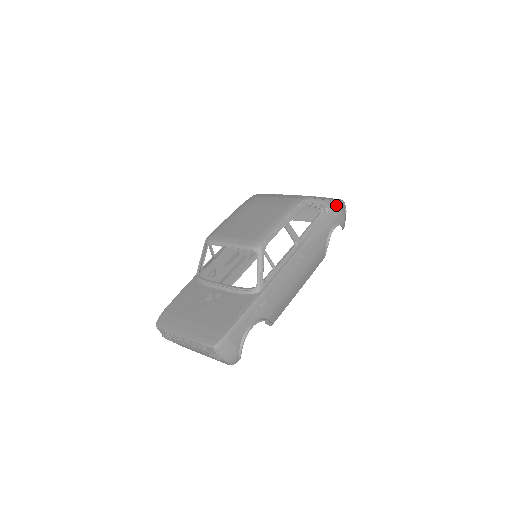
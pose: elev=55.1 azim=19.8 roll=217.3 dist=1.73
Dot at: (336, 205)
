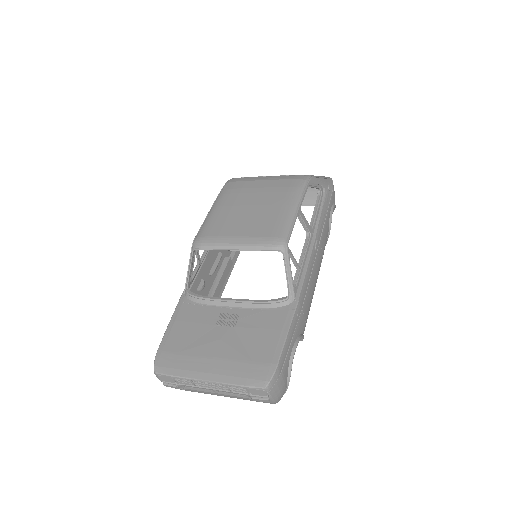
Dot at: (329, 183)
